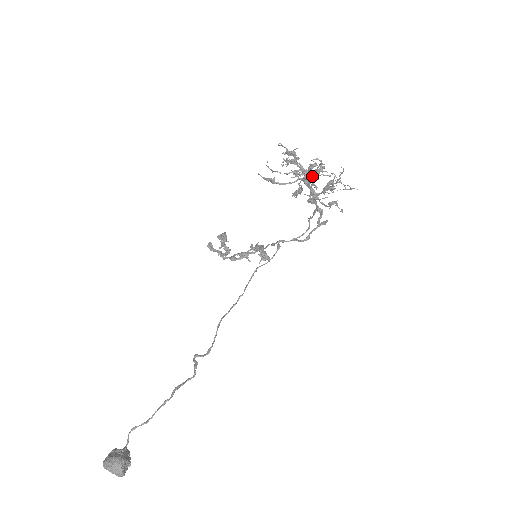
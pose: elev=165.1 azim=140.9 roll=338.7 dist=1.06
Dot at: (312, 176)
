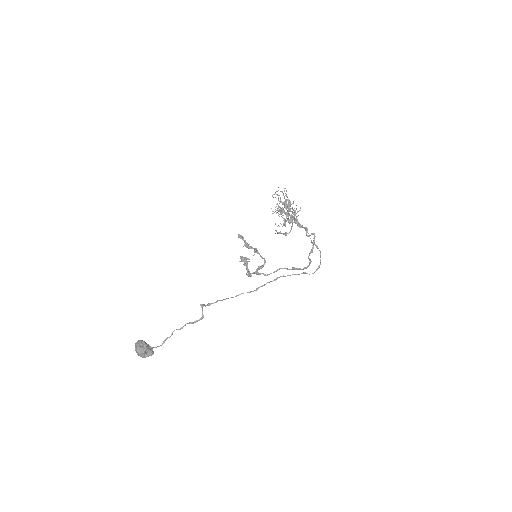
Dot at: occluded
